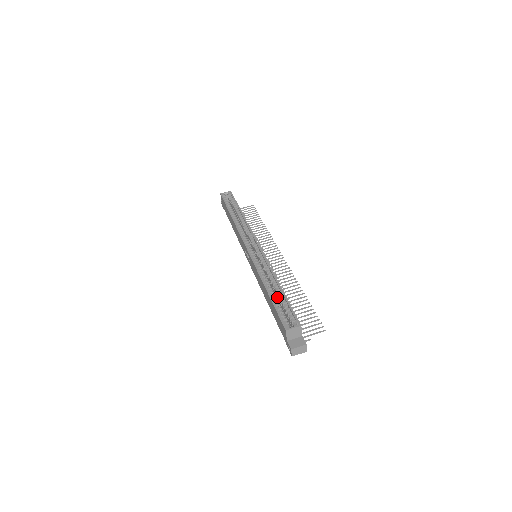
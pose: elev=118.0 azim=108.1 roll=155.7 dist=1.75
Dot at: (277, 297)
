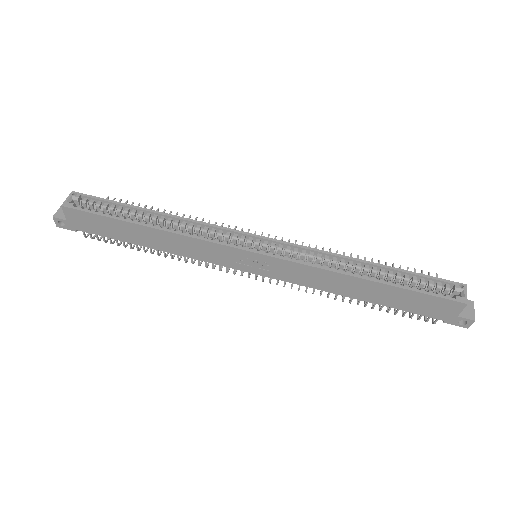
Dot at: occluded
